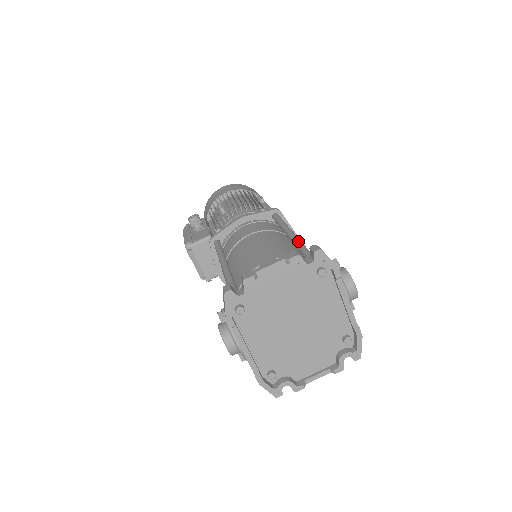
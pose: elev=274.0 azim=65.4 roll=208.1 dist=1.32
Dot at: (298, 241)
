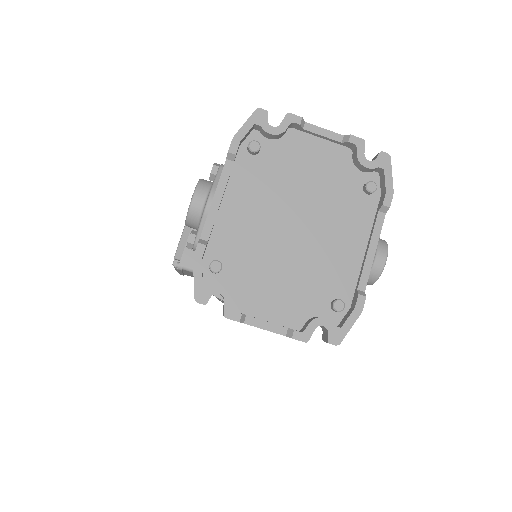
Dot at: occluded
